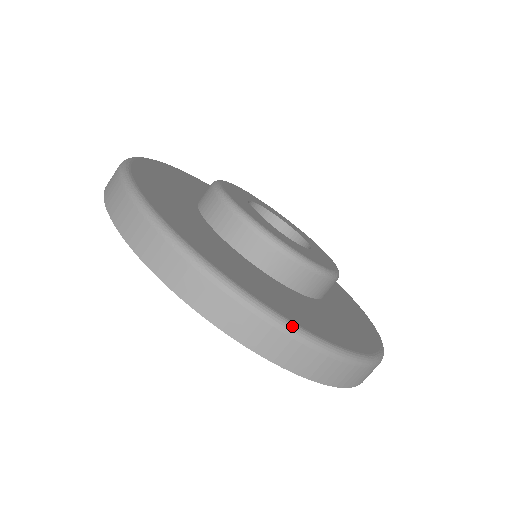
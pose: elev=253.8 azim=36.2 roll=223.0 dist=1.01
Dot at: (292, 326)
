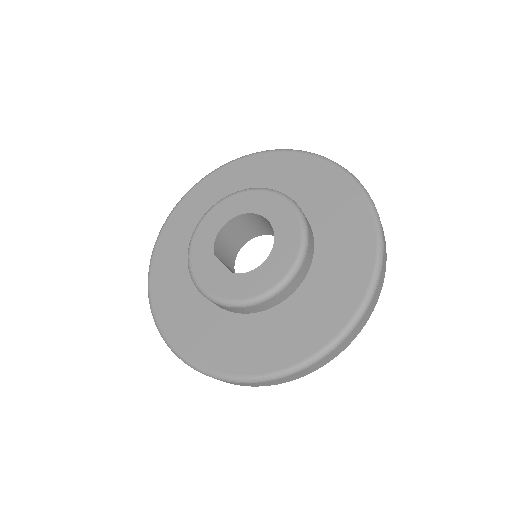
Dot at: (271, 376)
